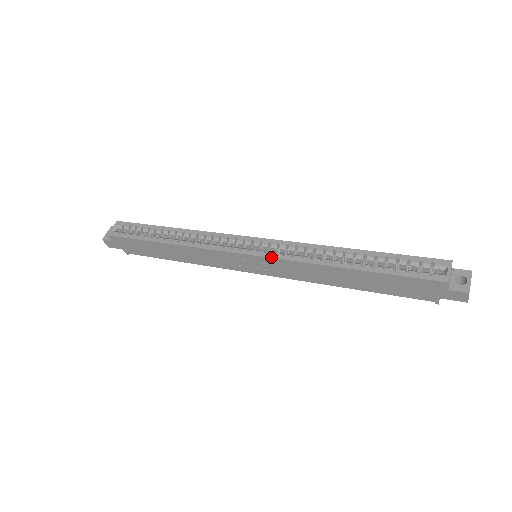
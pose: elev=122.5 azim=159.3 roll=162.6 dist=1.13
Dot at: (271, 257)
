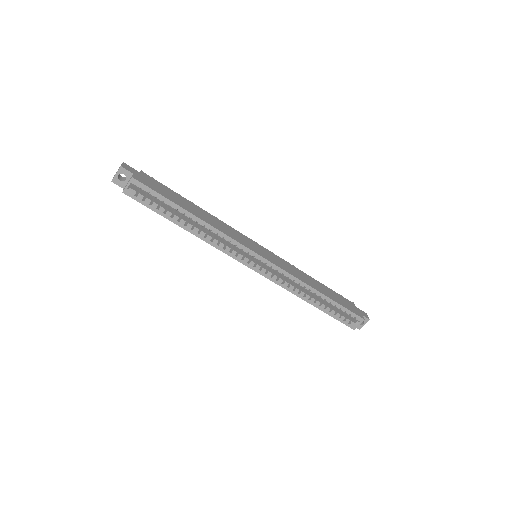
Dot at: occluded
